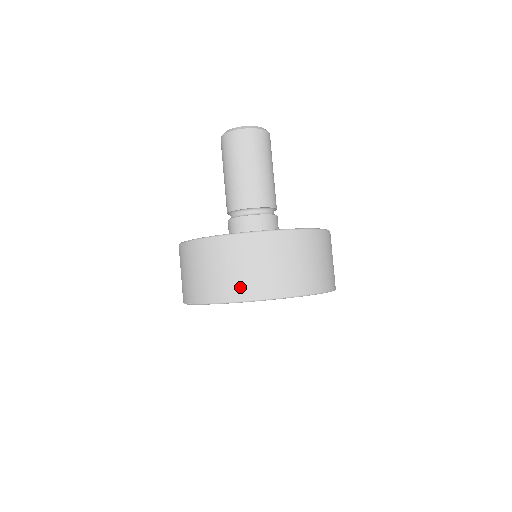
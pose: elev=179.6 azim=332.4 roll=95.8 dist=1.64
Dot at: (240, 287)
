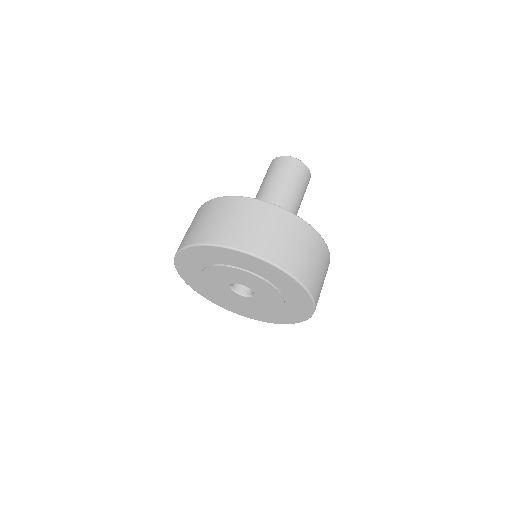
Dot at: (279, 253)
